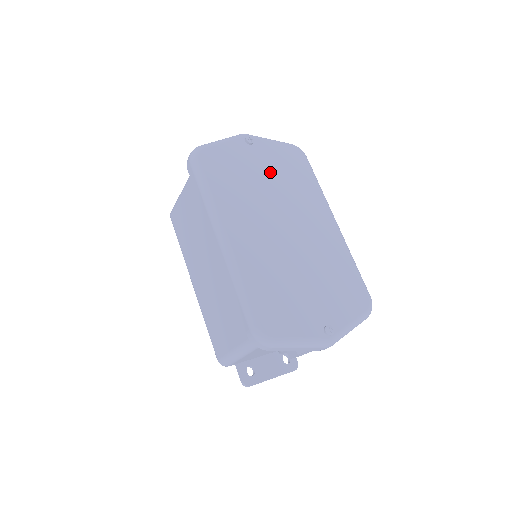
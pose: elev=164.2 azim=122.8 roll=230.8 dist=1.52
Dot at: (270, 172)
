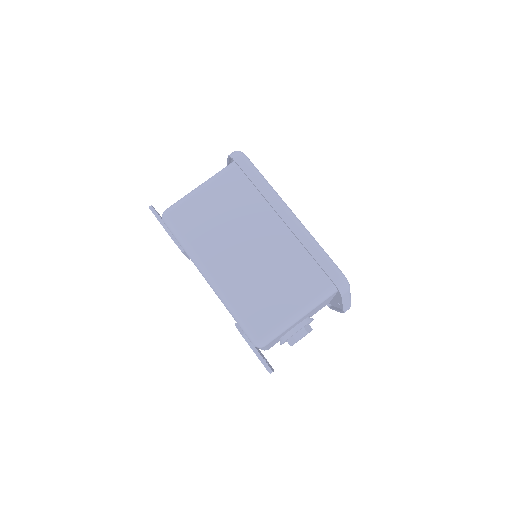
Dot at: occluded
